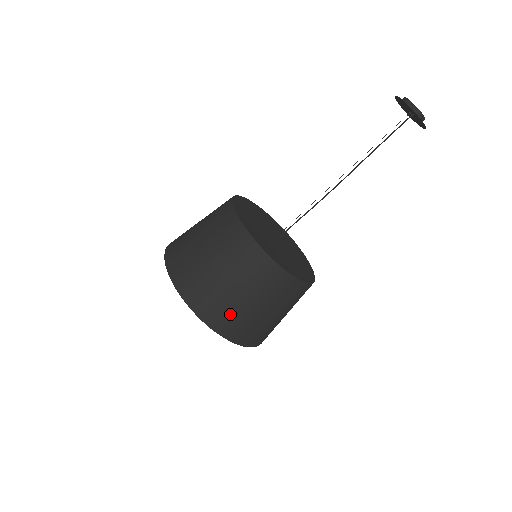
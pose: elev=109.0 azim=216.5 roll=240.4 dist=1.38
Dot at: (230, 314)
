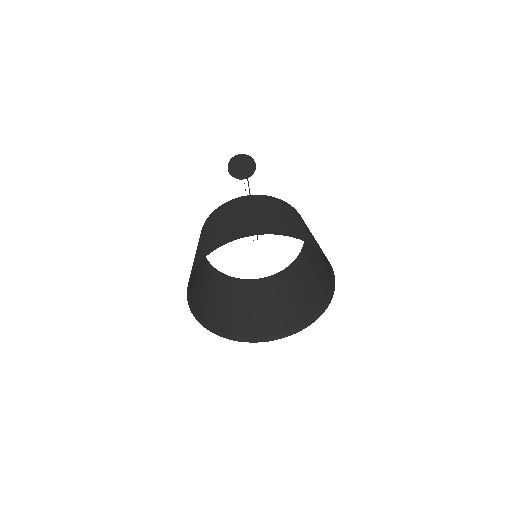
Dot at: (303, 232)
